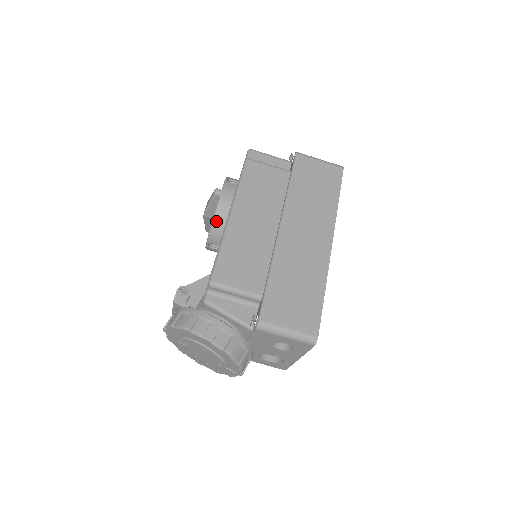
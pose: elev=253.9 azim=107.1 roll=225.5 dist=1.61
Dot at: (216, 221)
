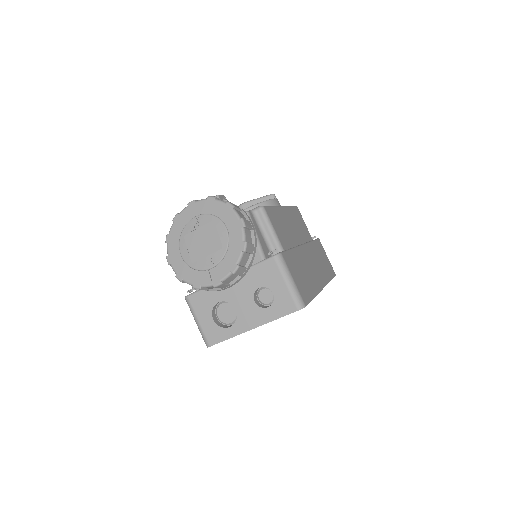
Dot at: (262, 205)
